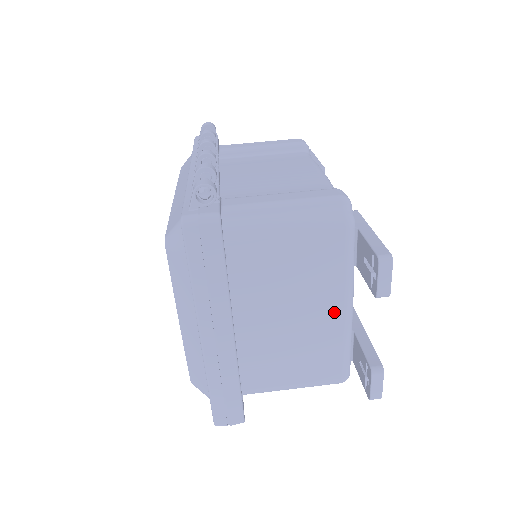
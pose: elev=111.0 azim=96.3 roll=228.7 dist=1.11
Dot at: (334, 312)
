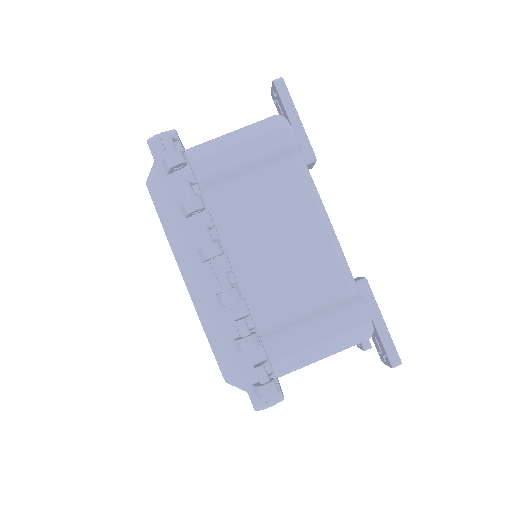
Dot at: occluded
